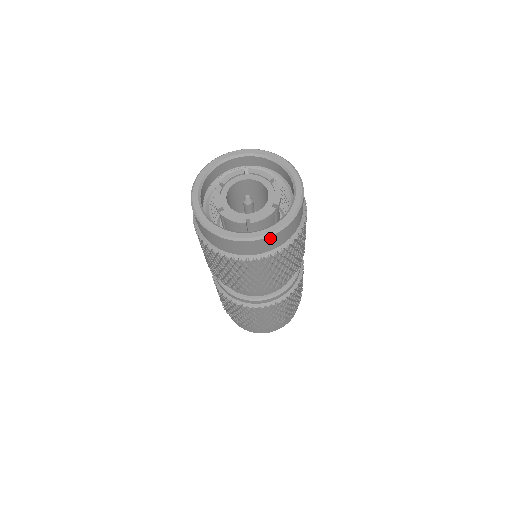
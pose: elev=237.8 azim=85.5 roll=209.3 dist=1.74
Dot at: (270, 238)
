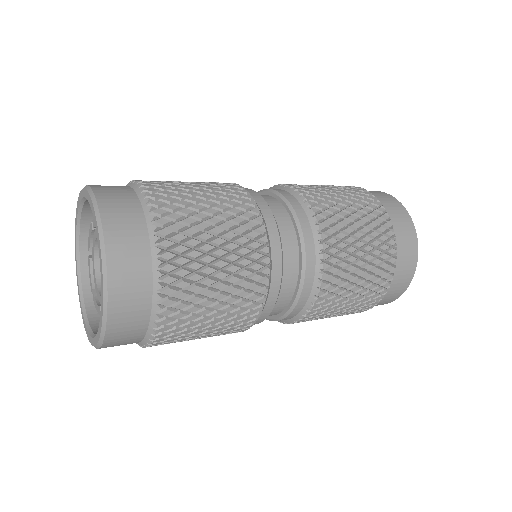
Dot at: (109, 340)
